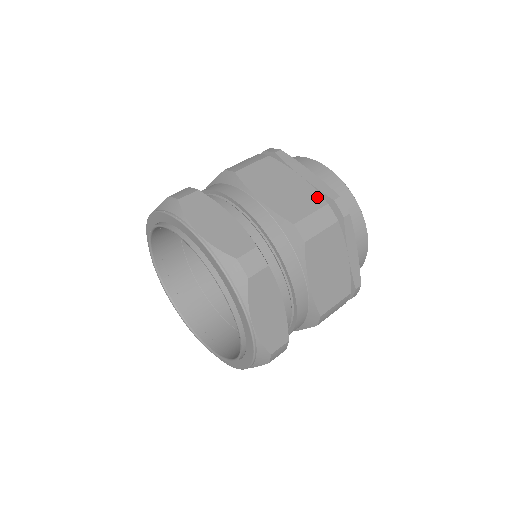
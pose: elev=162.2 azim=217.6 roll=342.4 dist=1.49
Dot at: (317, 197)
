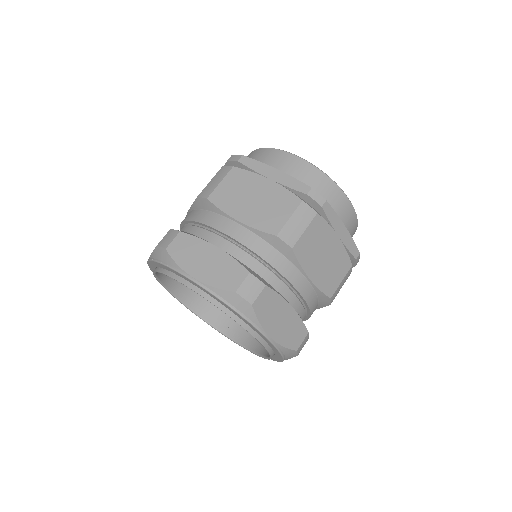
Dot at: (290, 197)
